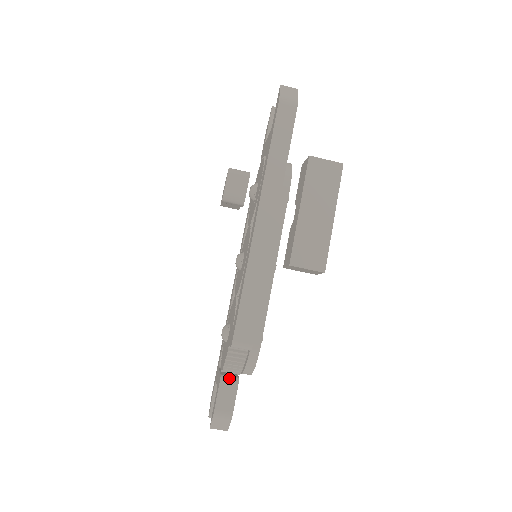
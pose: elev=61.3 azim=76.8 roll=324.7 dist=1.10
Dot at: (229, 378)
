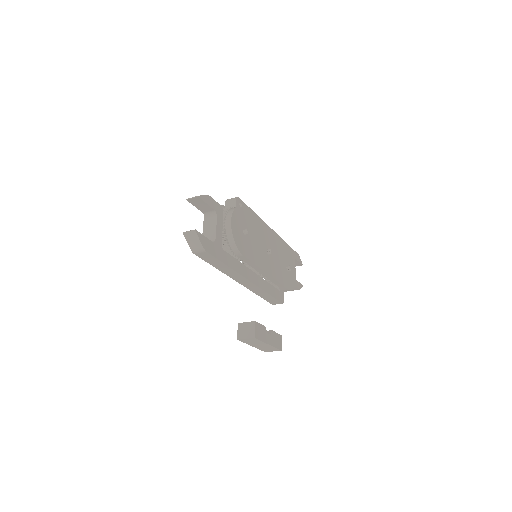
Dot at: occluded
